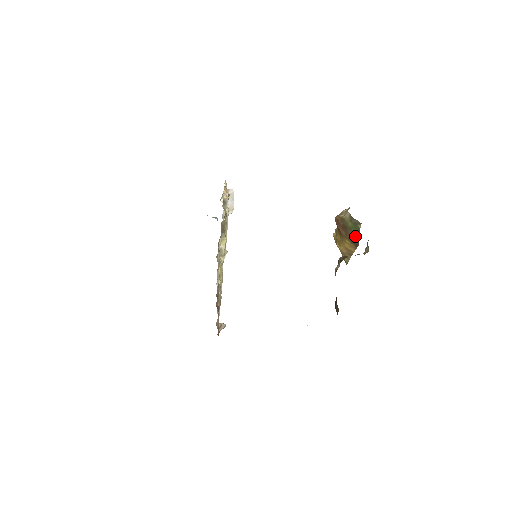
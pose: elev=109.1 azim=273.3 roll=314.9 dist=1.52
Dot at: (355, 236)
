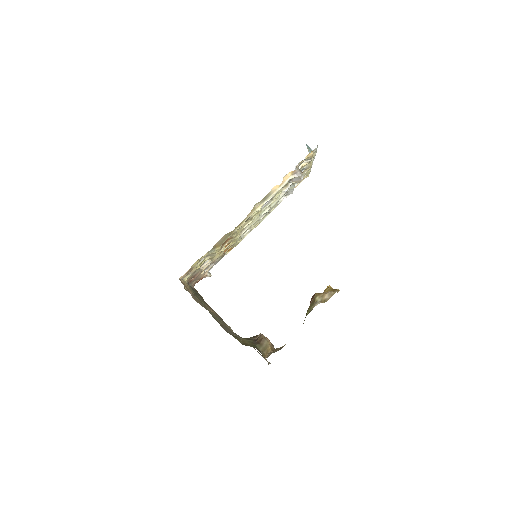
Dot at: occluded
